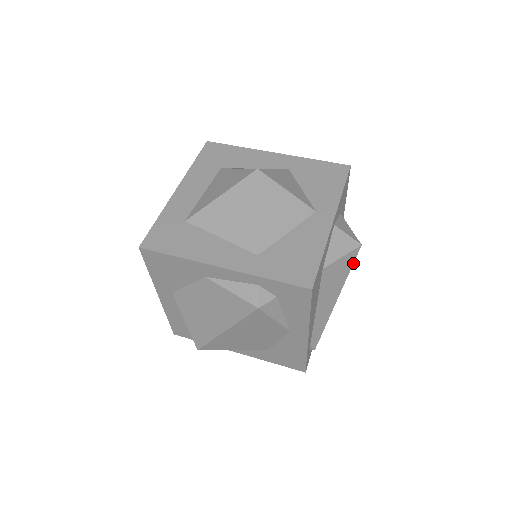
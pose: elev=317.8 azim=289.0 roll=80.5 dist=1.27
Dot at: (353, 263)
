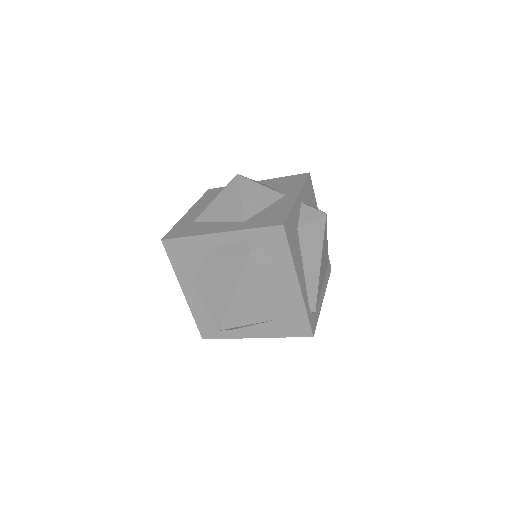
Dot at: (324, 229)
